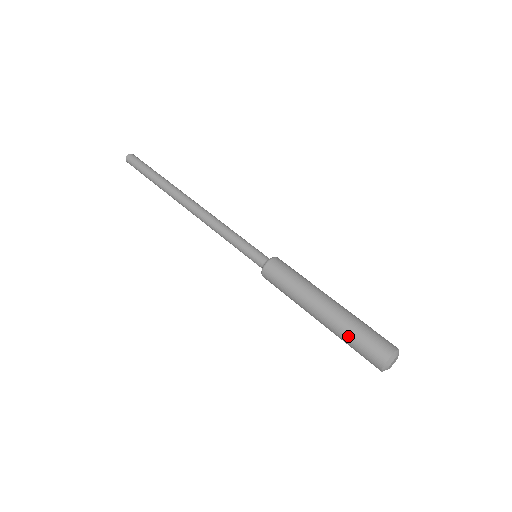
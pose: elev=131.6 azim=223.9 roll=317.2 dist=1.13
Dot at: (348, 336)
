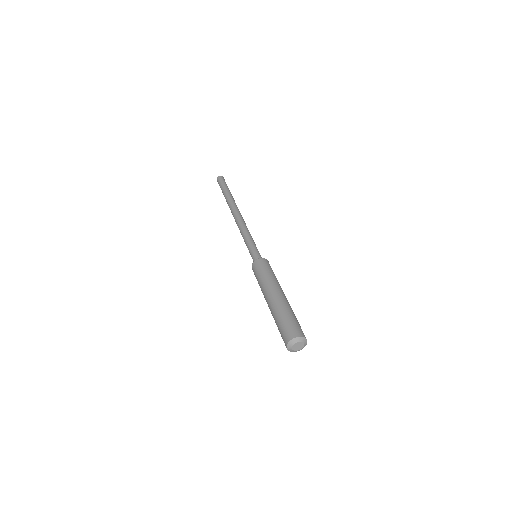
Dot at: (281, 315)
